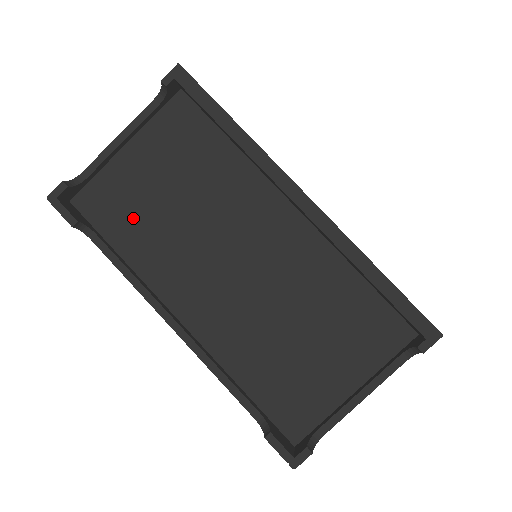
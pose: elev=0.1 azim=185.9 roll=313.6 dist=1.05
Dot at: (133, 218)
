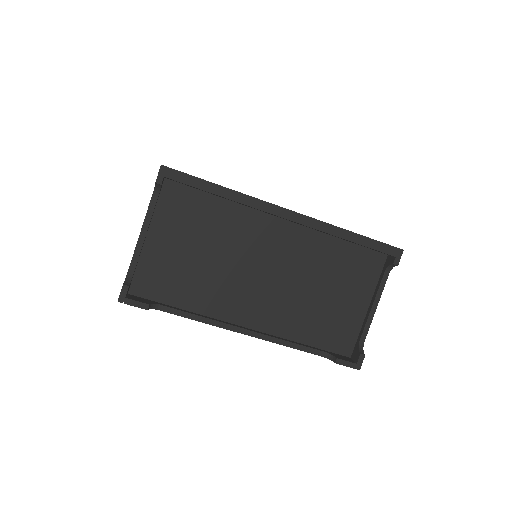
Dot at: (179, 281)
